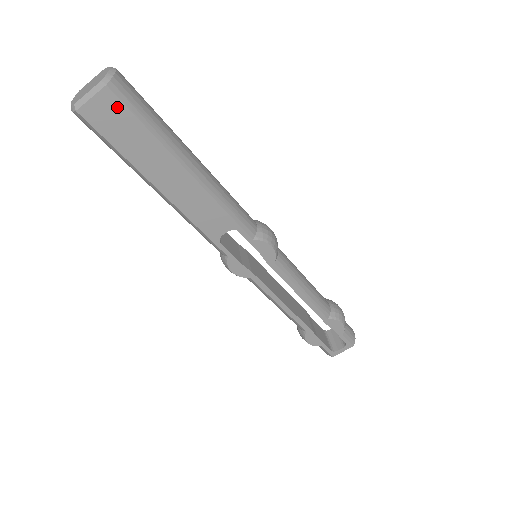
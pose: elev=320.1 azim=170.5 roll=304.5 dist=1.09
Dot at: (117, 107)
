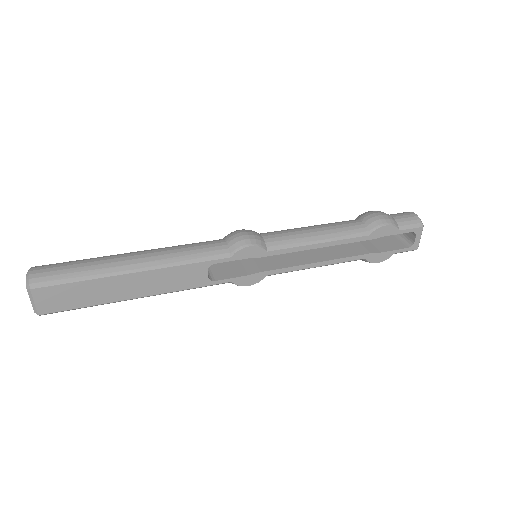
Dot at: (51, 291)
